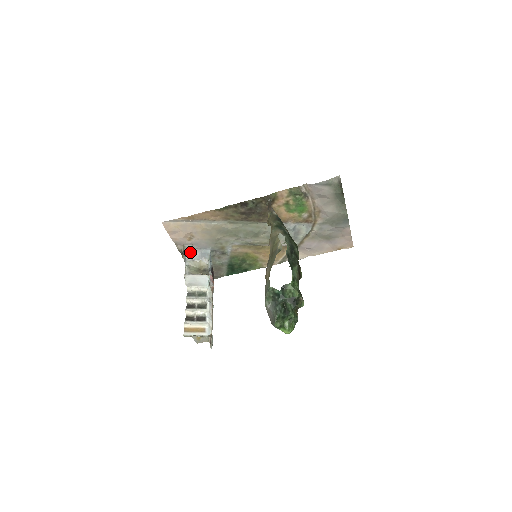
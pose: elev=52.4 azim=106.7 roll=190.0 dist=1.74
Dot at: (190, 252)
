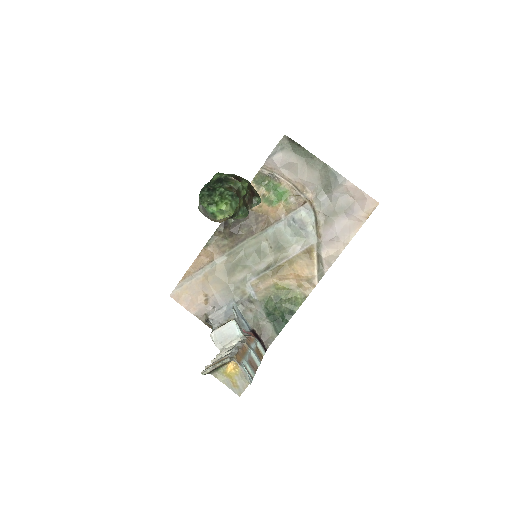
Dot at: (215, 317)
